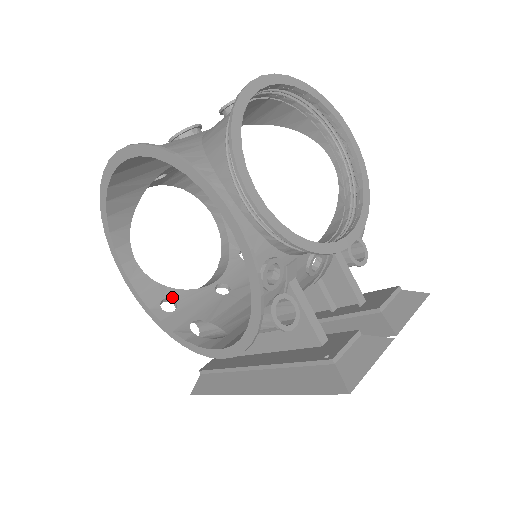
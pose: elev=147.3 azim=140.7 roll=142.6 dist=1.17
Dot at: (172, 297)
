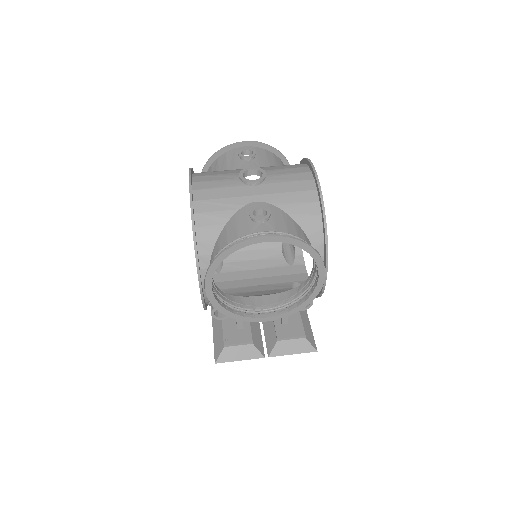
Dot at: occluded
